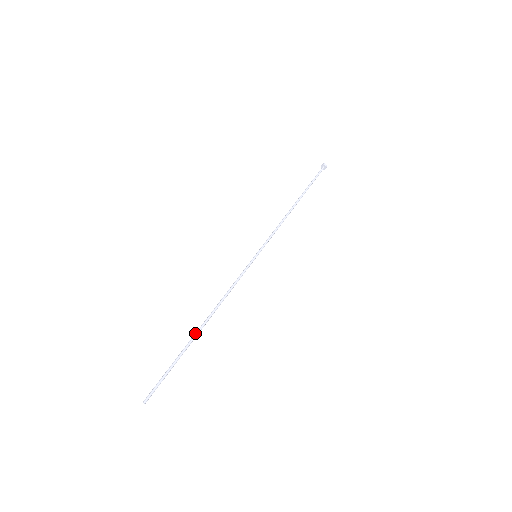
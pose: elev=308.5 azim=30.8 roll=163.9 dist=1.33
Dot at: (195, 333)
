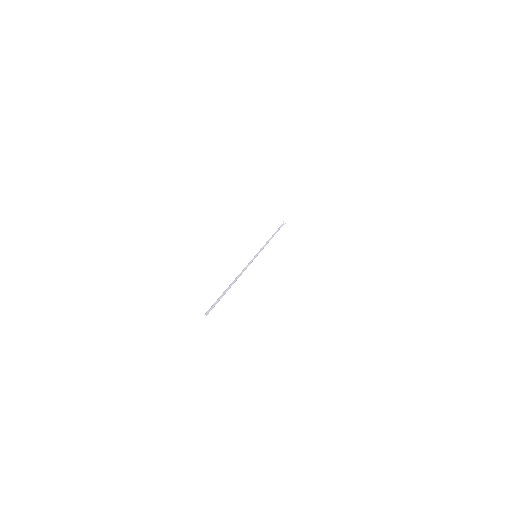
Dot at: (229, 285)
